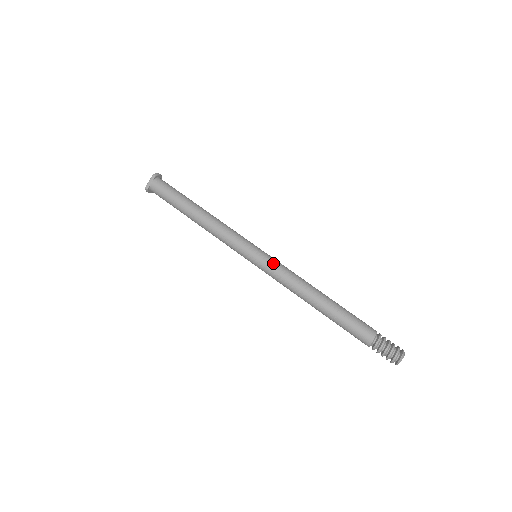
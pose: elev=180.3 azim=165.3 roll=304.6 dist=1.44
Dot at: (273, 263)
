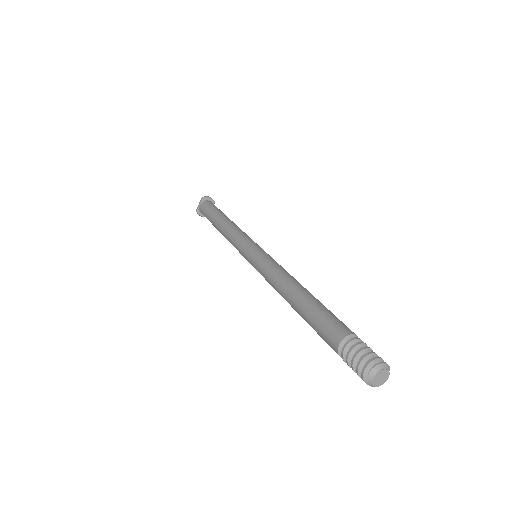
Dot at: (262, 258)
